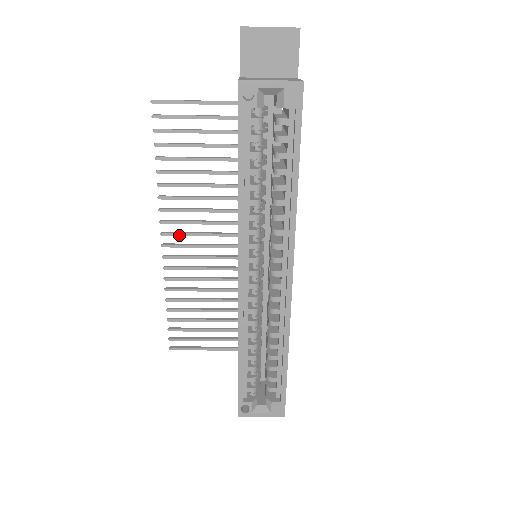
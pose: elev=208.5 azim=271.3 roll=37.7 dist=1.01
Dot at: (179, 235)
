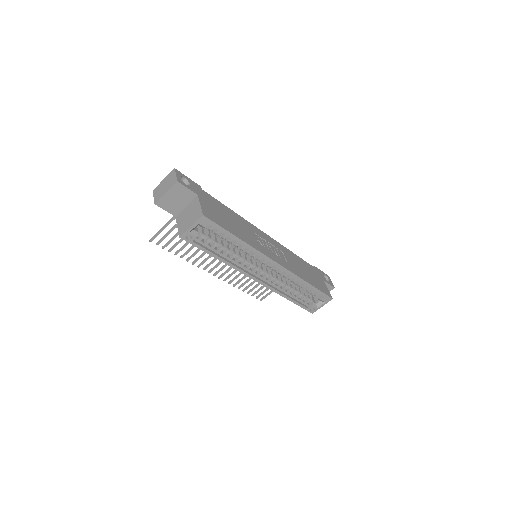
Dot at: (216, 267)
